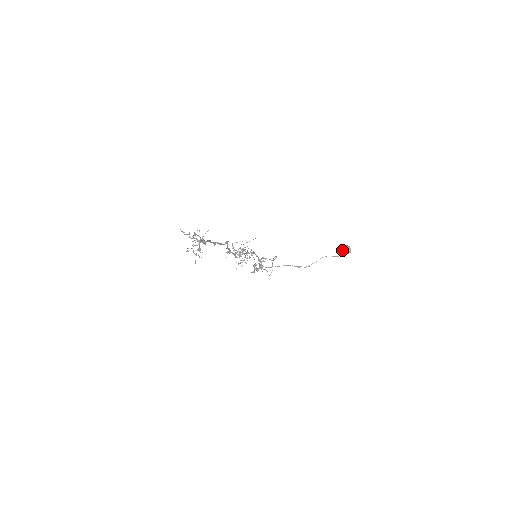
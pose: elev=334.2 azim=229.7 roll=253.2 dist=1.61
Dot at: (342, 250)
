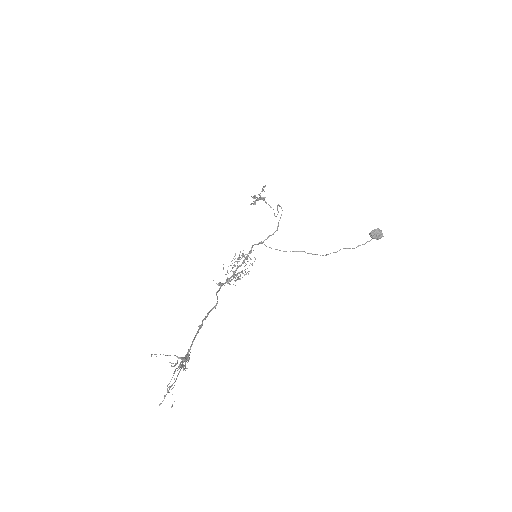
Dot at: (371, 236)
